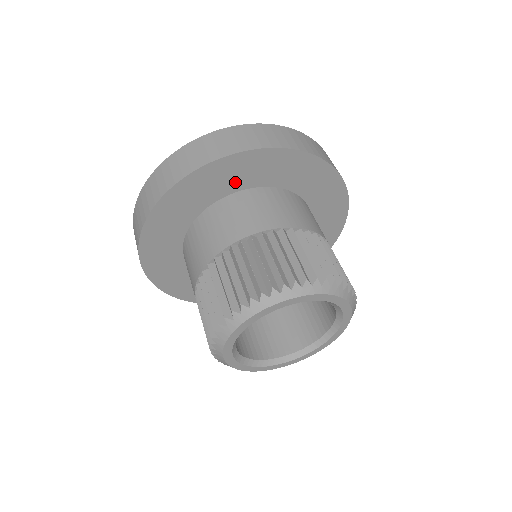
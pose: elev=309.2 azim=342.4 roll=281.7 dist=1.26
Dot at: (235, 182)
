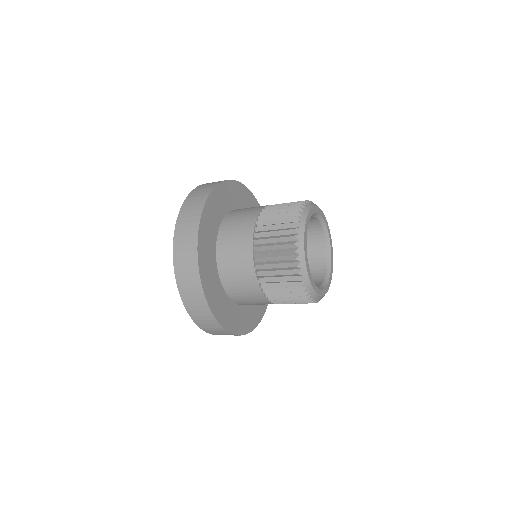
Dot at: occluded
